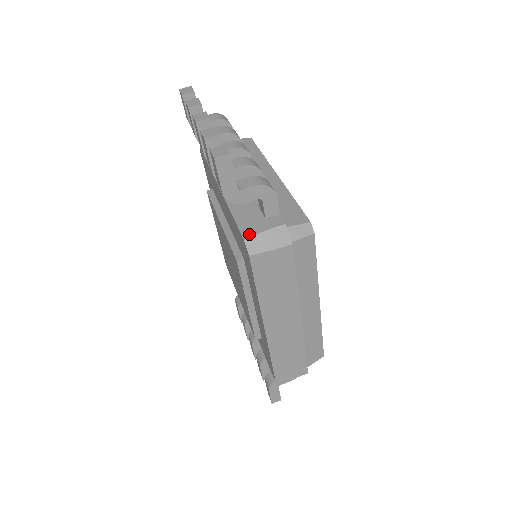
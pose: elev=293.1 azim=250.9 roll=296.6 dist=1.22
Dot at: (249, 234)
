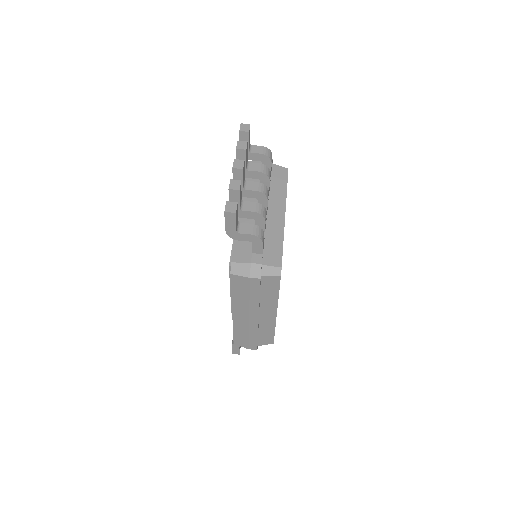
Dot at: (236, 260)
